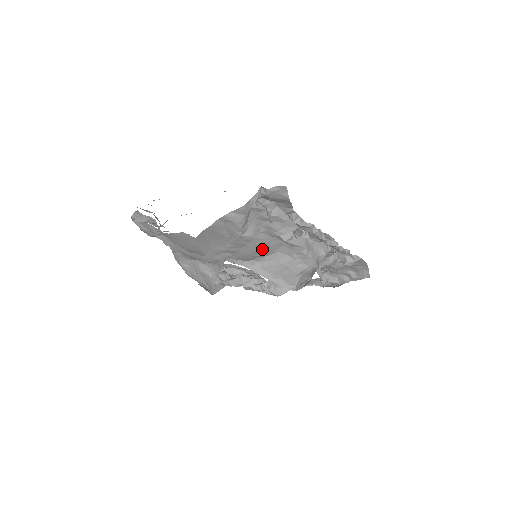
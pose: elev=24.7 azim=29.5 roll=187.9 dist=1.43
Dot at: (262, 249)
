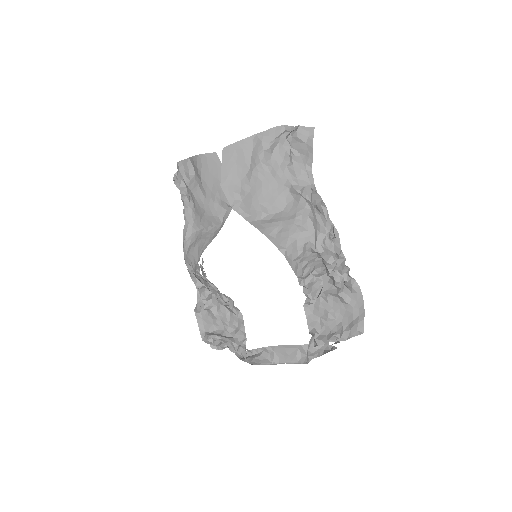
Dot at: (271, 197)
